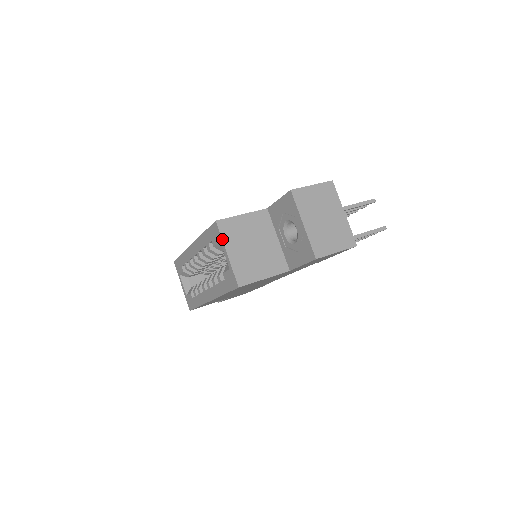
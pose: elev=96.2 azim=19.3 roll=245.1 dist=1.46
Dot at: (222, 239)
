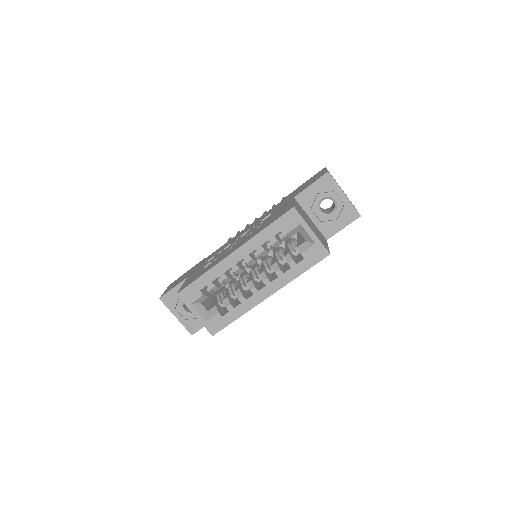
Dot at: (304, 220)
